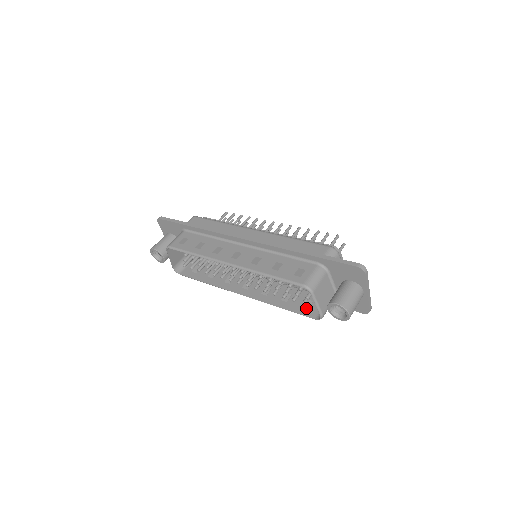
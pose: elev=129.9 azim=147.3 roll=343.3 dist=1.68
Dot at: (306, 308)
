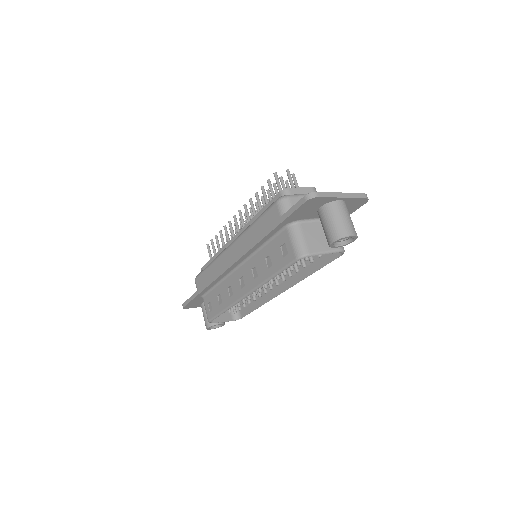
Dot at: occluded
